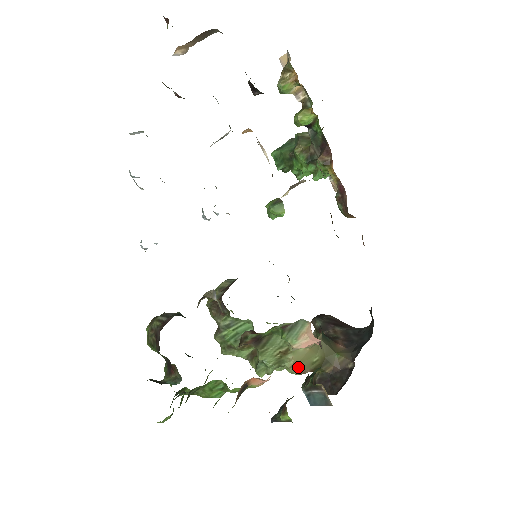
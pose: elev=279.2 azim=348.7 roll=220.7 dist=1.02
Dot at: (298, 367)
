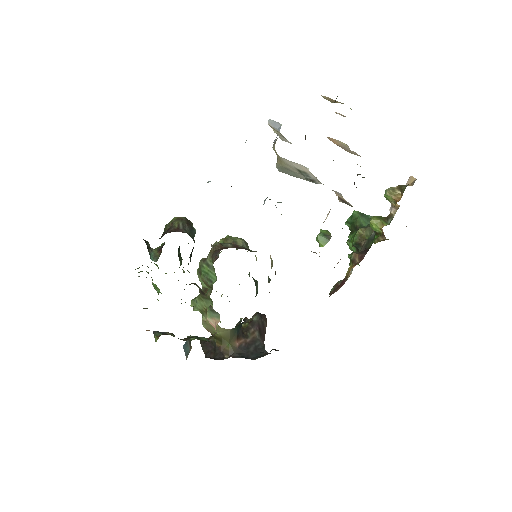
Dot at: (206, 325)
